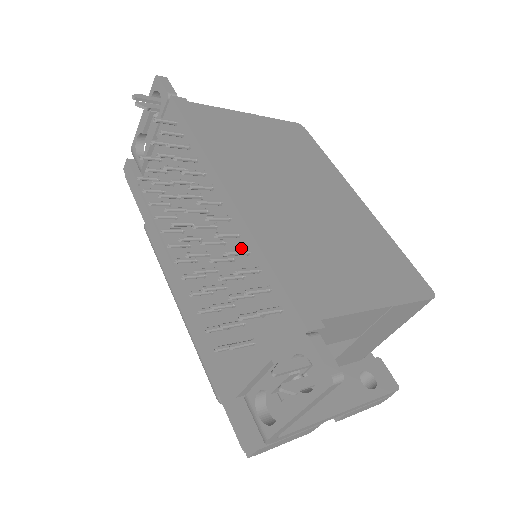
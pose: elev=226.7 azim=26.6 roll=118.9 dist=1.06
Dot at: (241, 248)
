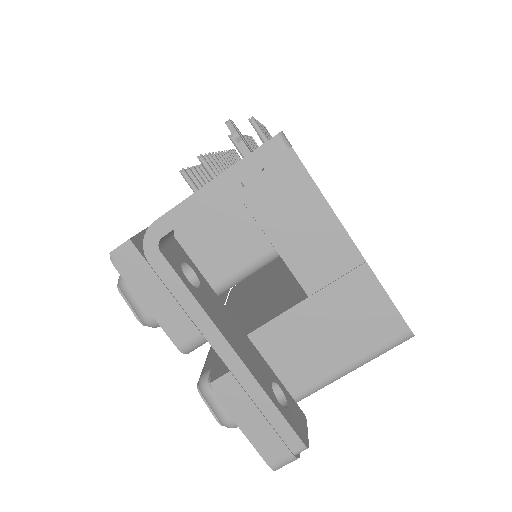
Dot at: occluded
